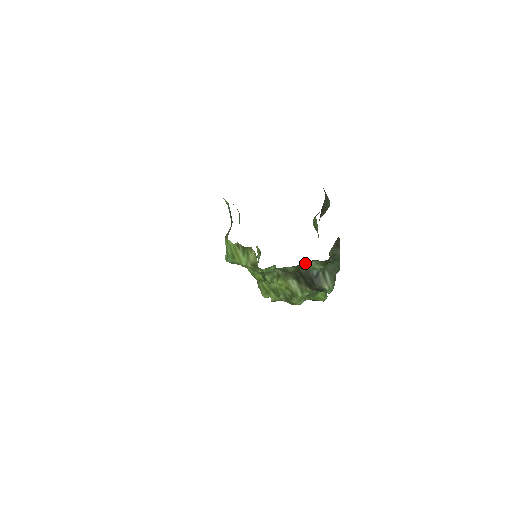
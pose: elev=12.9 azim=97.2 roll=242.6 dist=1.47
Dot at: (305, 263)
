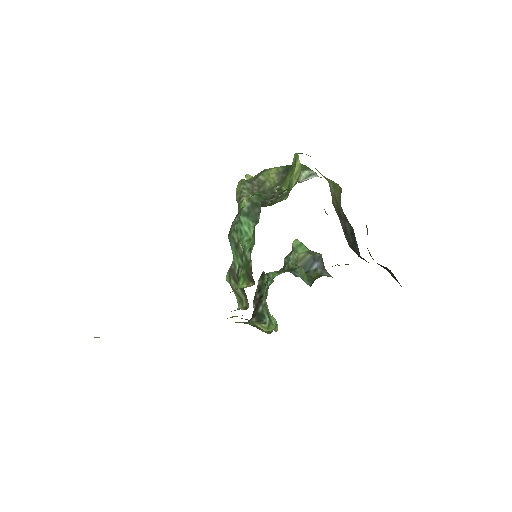
Dot at: occluded
